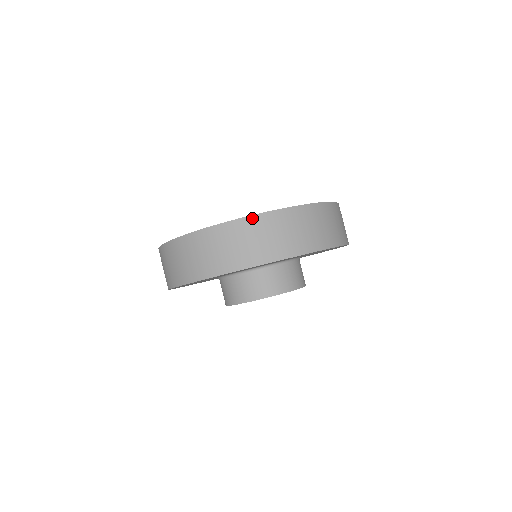
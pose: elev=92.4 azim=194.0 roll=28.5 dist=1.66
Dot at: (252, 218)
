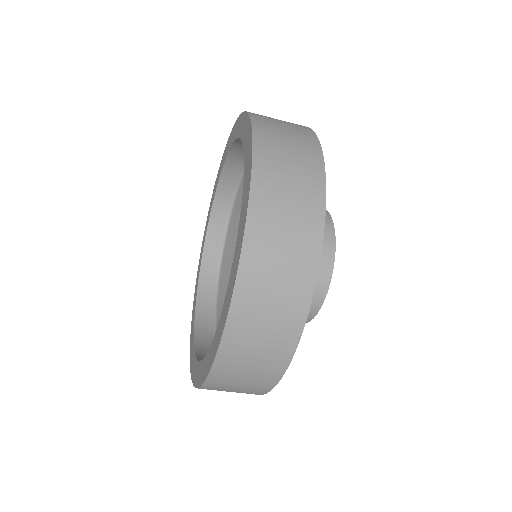
Dot at: occluded
